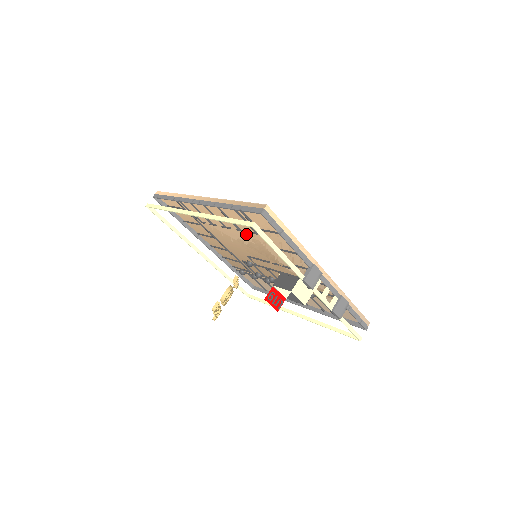
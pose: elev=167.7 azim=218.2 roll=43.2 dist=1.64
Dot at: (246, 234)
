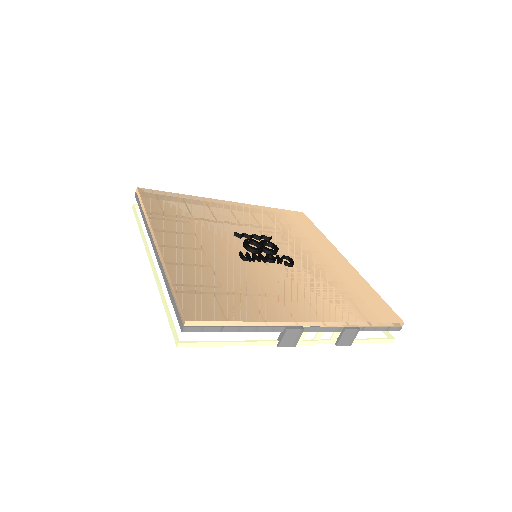
Dot at: occluded
